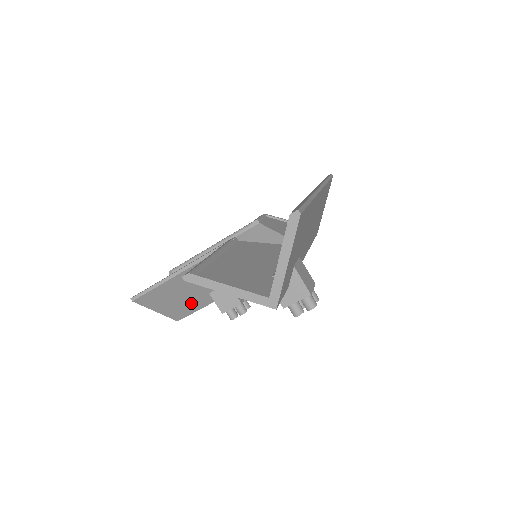
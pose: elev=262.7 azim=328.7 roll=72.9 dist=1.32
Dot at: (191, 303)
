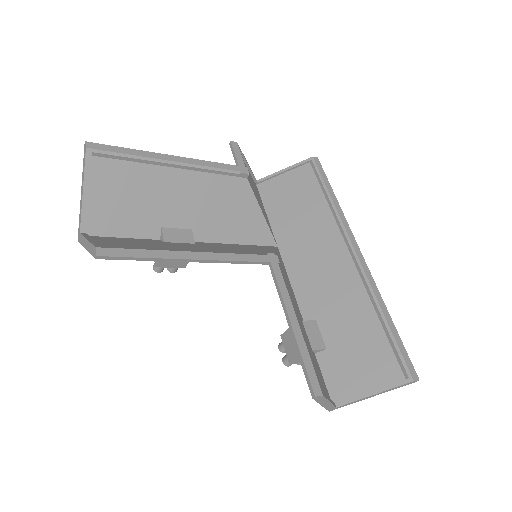
Dot at: occluded
